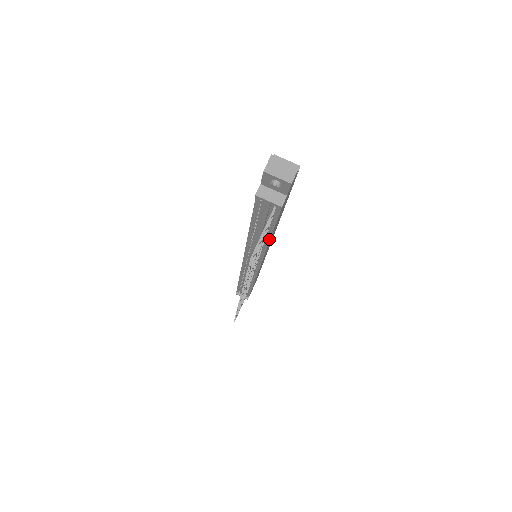
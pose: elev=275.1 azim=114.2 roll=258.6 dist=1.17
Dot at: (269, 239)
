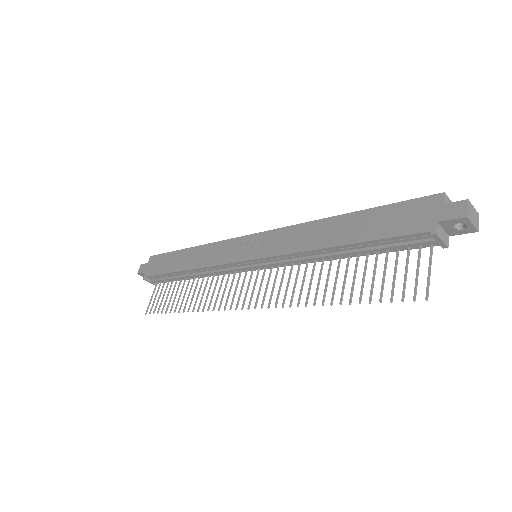
Dot at: (347, 257)
